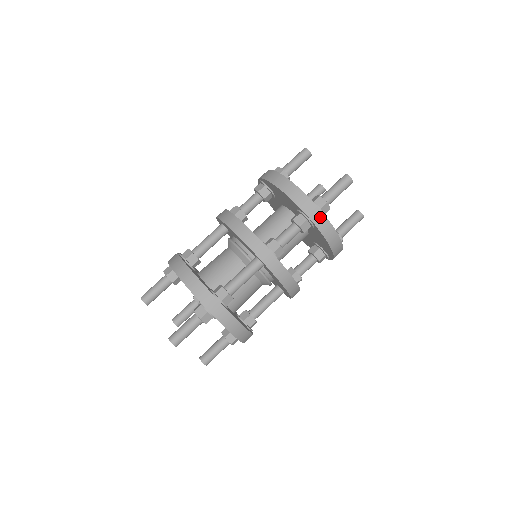
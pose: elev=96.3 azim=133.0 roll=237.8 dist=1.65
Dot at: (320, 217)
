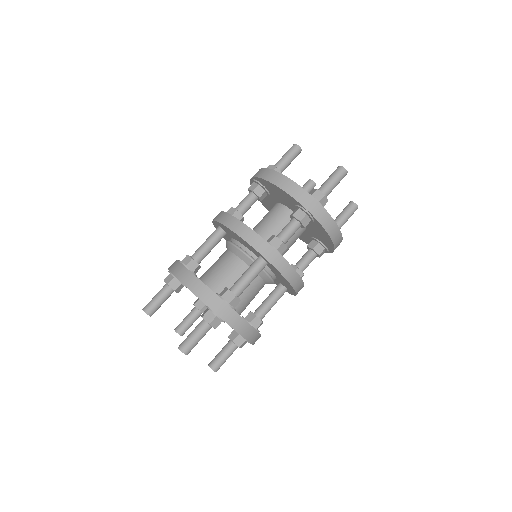
Dot at: (320, 210)
